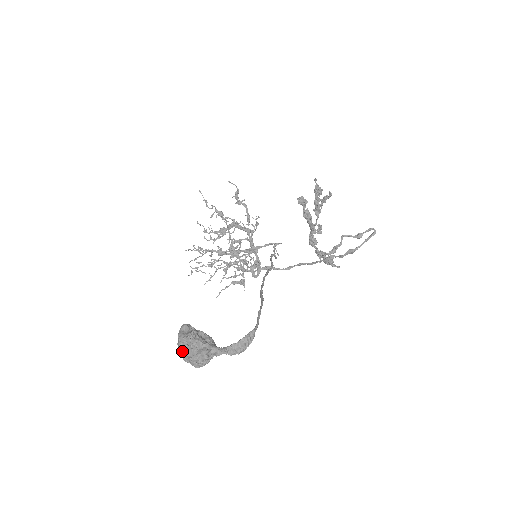
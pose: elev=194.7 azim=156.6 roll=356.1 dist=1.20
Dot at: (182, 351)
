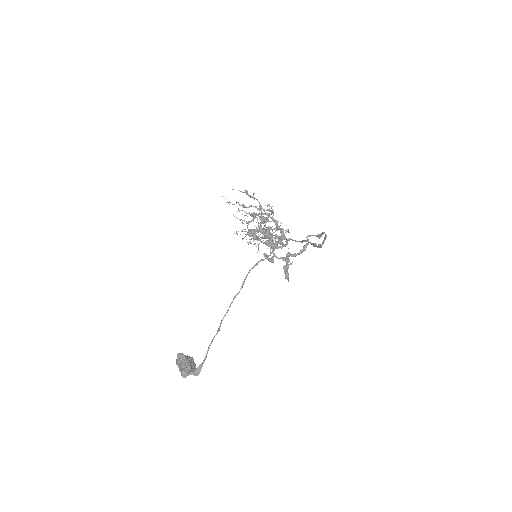
Dot at: occluded
